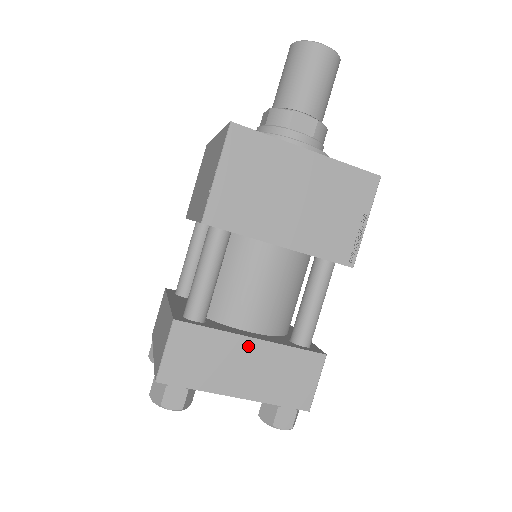
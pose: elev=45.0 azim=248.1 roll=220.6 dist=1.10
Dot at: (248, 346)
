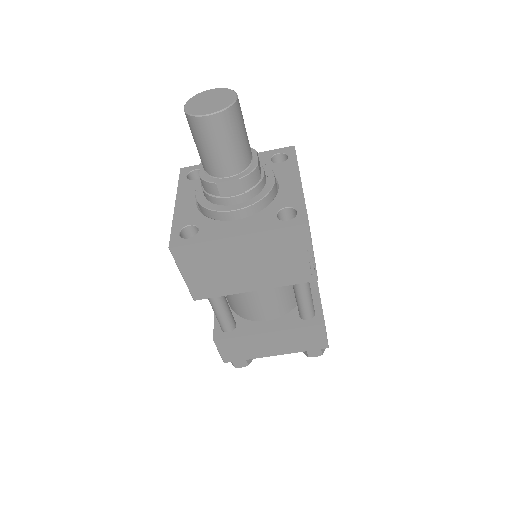
Dot at: (267, 336)
